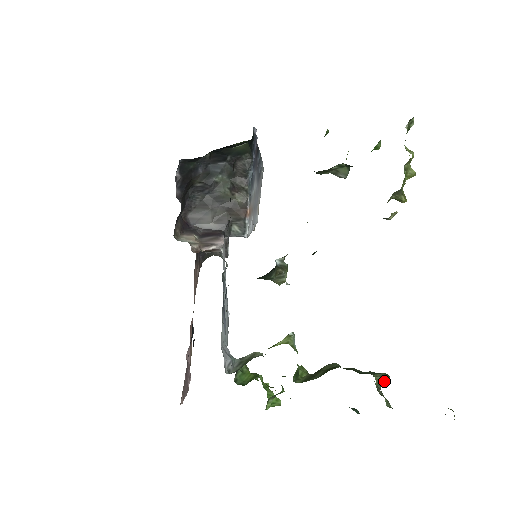
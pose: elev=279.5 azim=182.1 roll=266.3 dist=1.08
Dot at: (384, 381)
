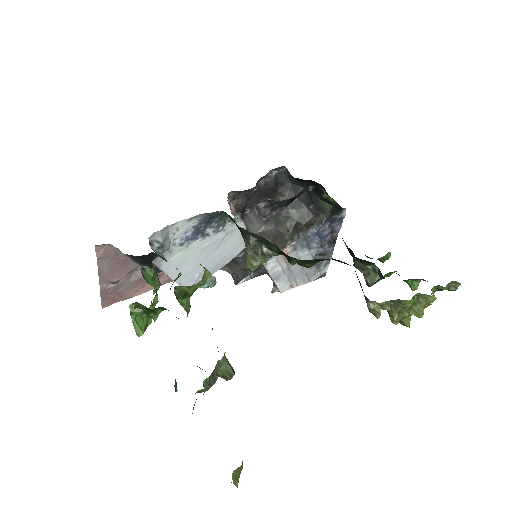
Dot at: (226, 369)
